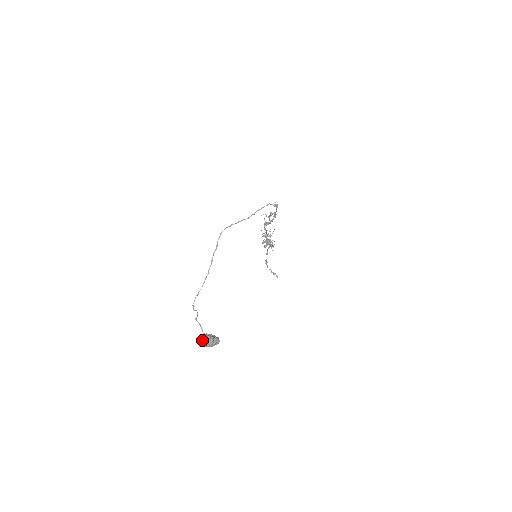
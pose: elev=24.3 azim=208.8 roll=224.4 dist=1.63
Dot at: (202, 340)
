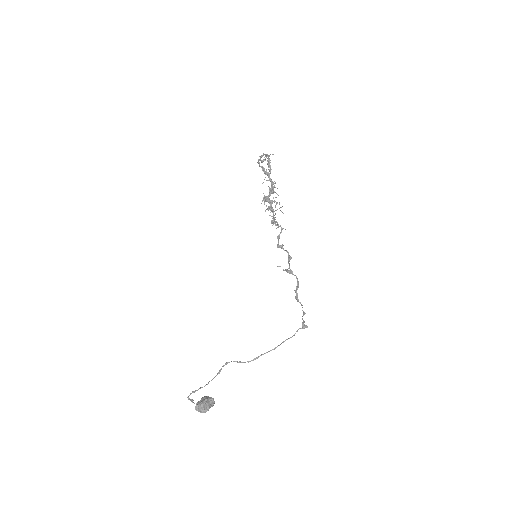
Dot at: (197, 406)
